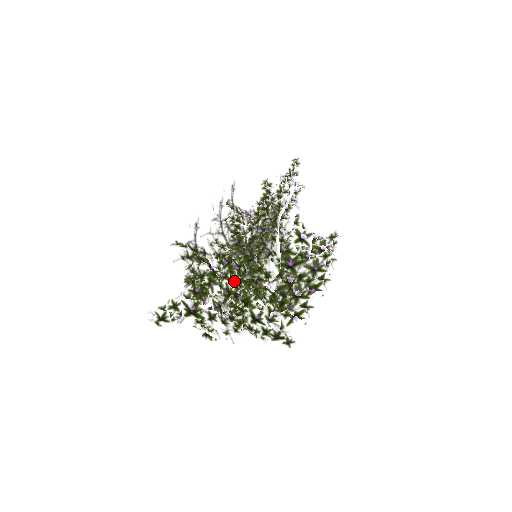
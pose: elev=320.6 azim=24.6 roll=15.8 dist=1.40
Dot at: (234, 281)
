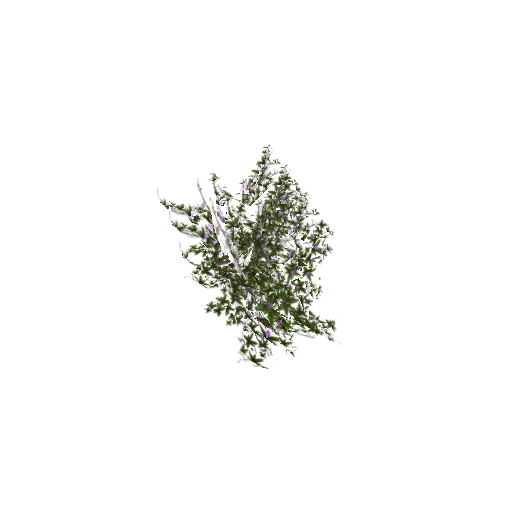
Dot at: (299, 288)
